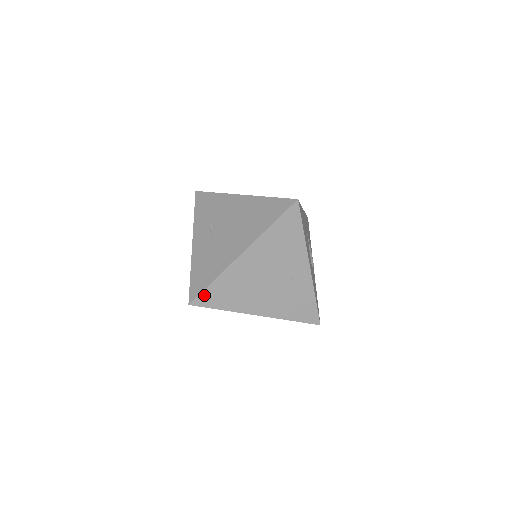
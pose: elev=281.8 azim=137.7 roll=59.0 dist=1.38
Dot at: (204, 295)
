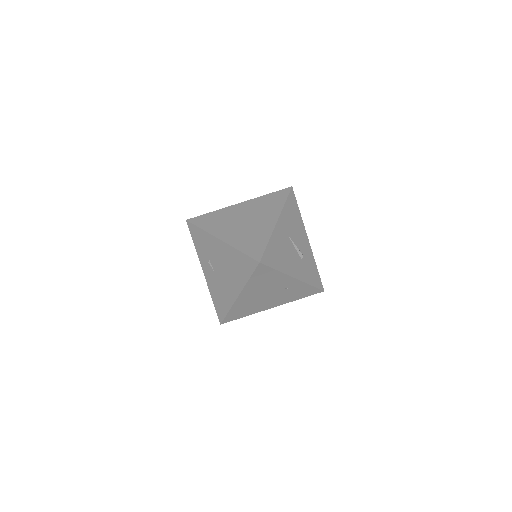
Dot at: (227, 318)
